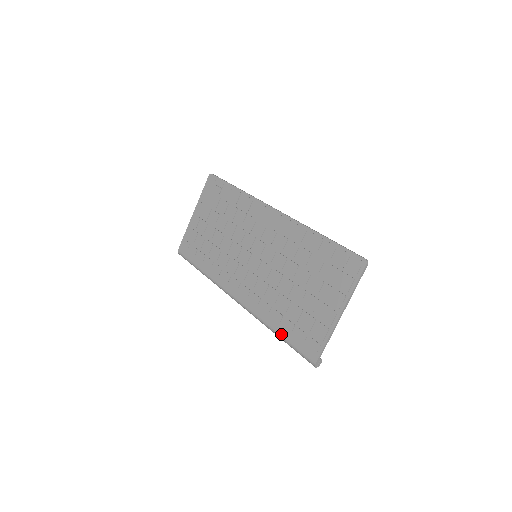
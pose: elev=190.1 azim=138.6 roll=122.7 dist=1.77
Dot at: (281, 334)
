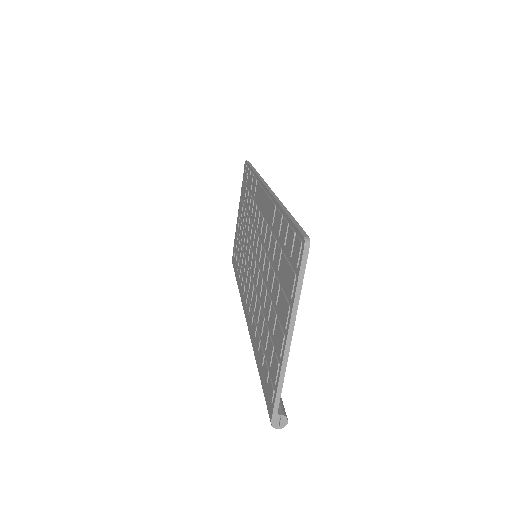
Dot at: (258, 369)
